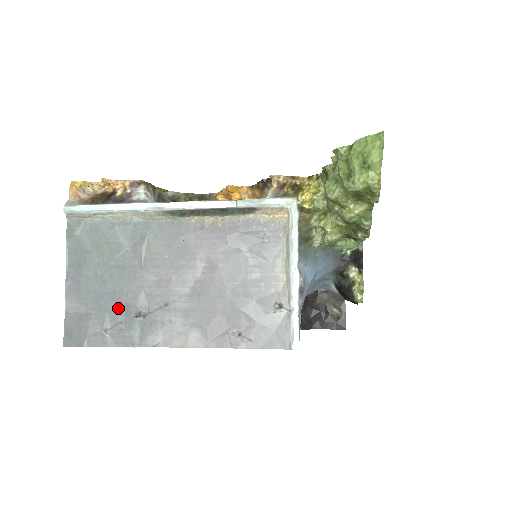
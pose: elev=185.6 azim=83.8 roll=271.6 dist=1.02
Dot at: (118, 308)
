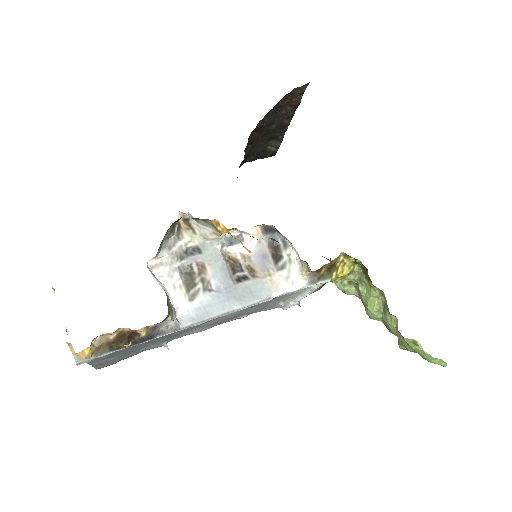
Dot at: occluded
